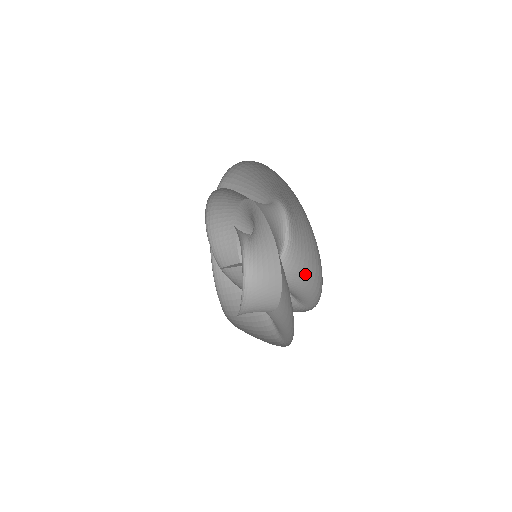
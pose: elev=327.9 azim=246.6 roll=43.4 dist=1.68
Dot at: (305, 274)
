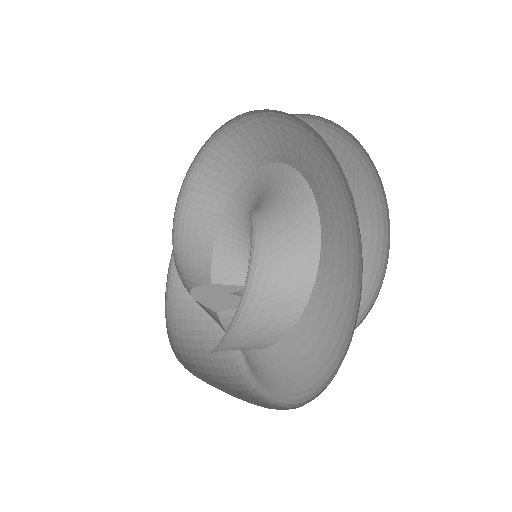
Dot at: occluded
